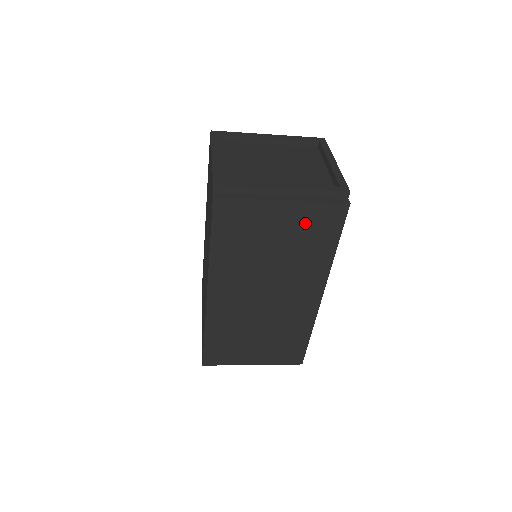
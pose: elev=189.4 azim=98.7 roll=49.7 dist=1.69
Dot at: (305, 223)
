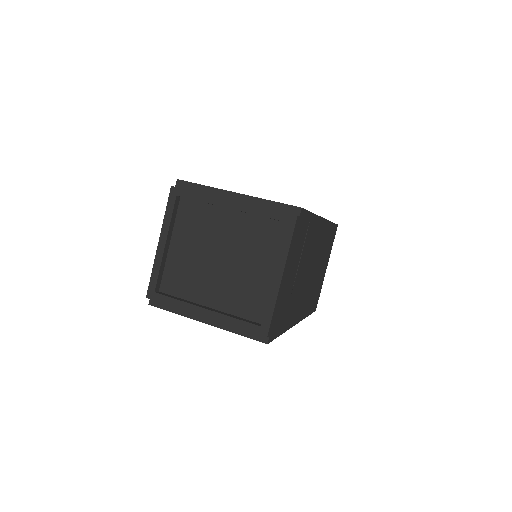
Dot at: occluded
